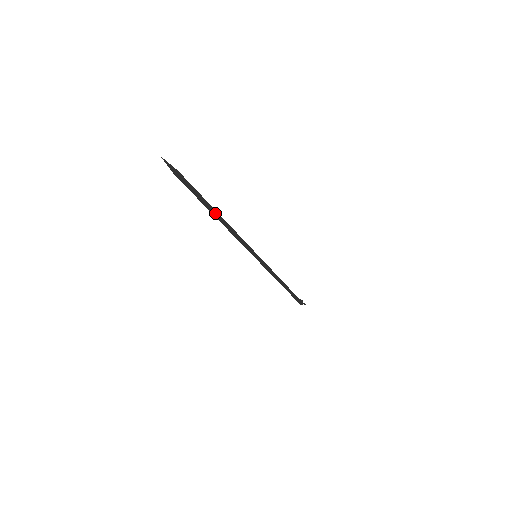
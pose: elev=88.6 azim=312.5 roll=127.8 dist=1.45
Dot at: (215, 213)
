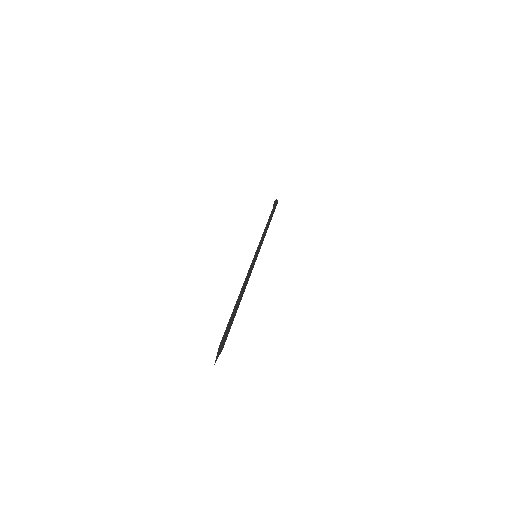
Dot at: occluded
